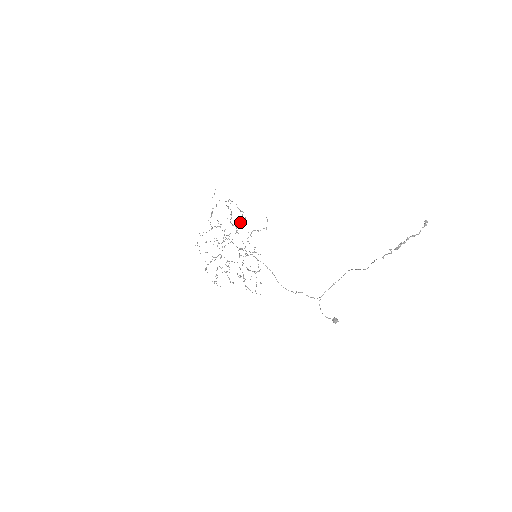
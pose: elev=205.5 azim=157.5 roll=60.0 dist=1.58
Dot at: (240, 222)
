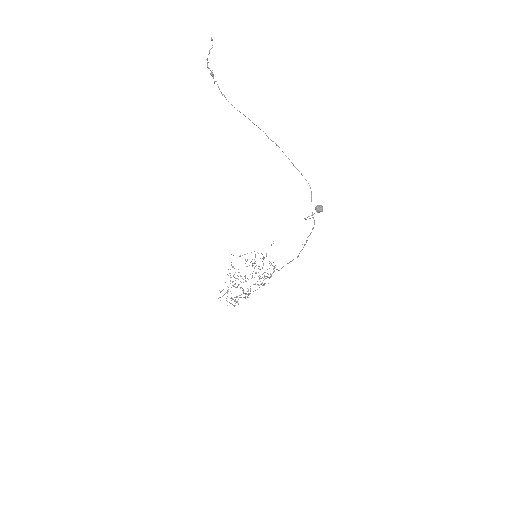
Dot at: (254, 259)
